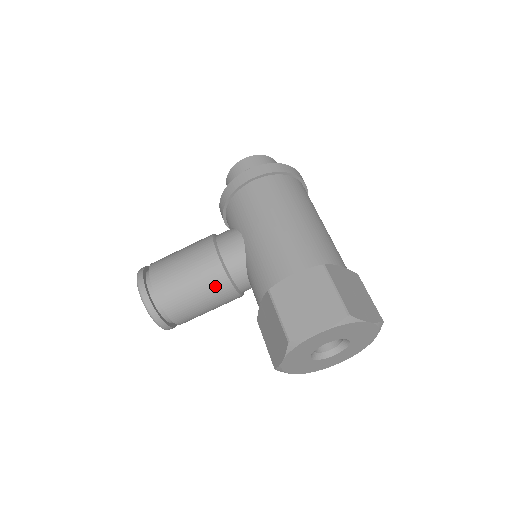
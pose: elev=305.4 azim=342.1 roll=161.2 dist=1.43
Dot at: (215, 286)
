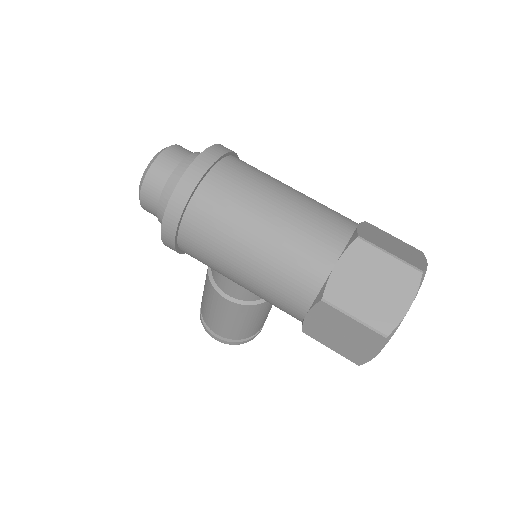
Dot at: (259, 311)
